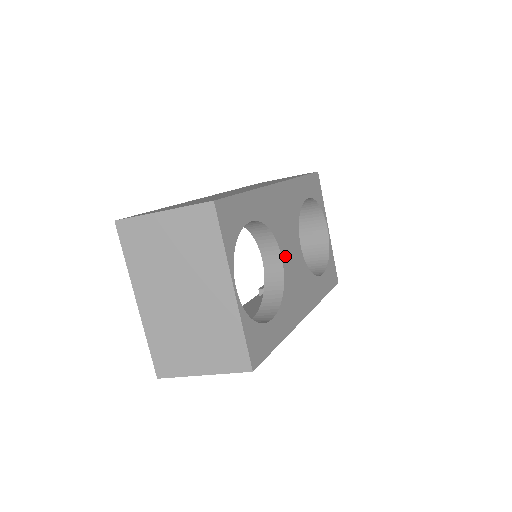
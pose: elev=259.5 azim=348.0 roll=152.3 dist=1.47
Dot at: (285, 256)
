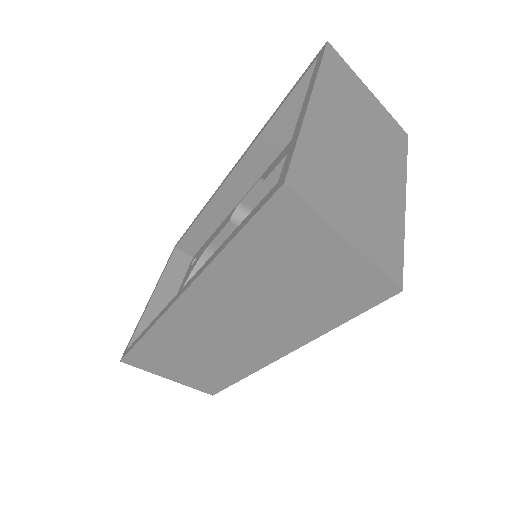
Dot at: occluded
